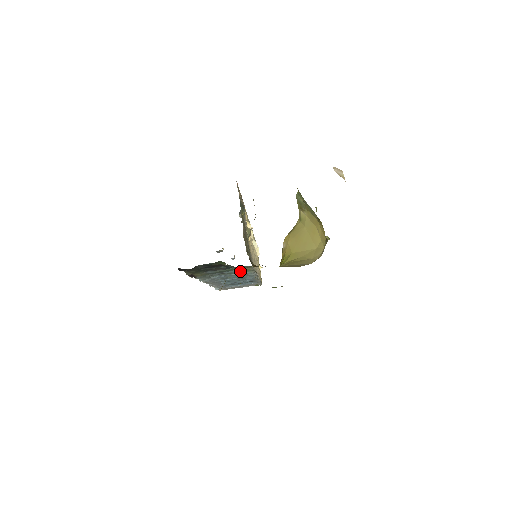
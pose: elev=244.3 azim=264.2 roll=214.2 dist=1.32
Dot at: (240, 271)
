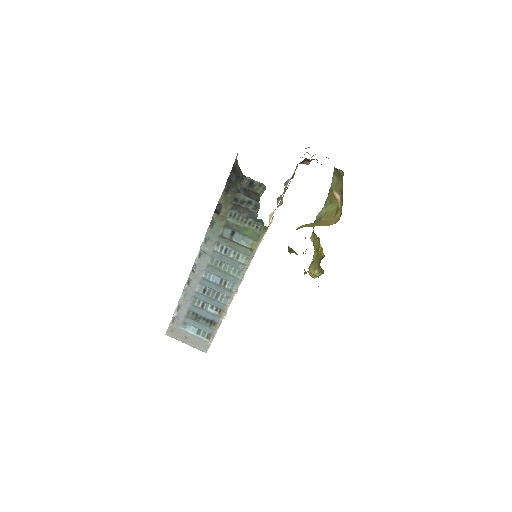
Dot at: (245, 245)
